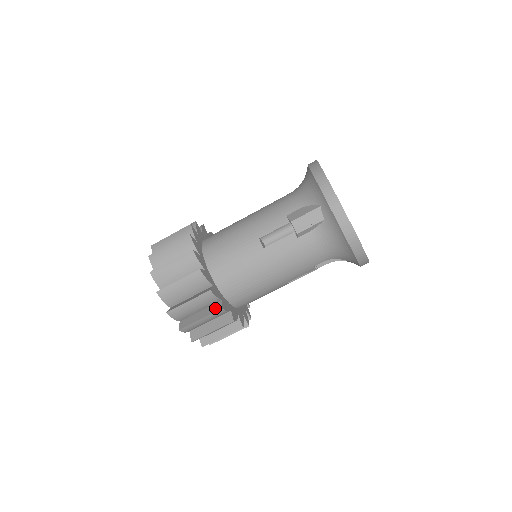
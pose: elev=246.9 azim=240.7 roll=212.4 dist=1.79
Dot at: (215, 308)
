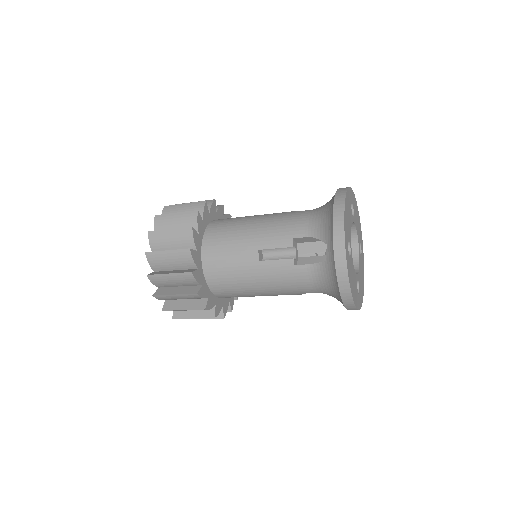
Dot at: occluded
